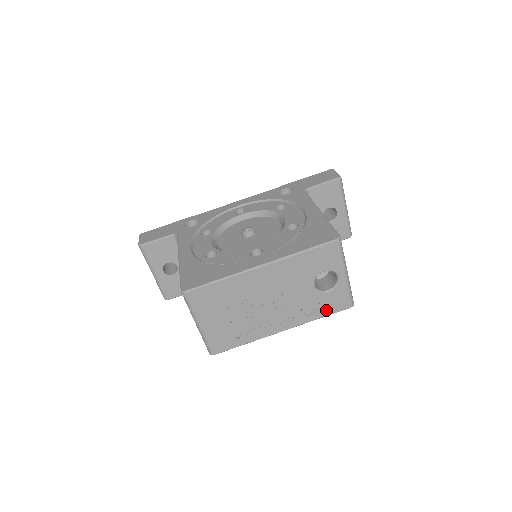
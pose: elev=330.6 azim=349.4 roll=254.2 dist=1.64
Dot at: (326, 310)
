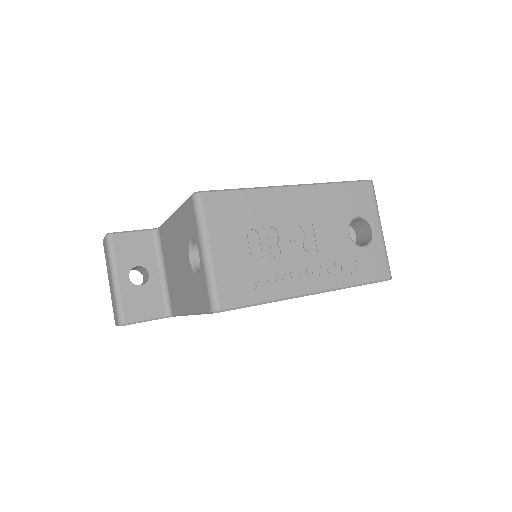
Dot at: (363, 274)
